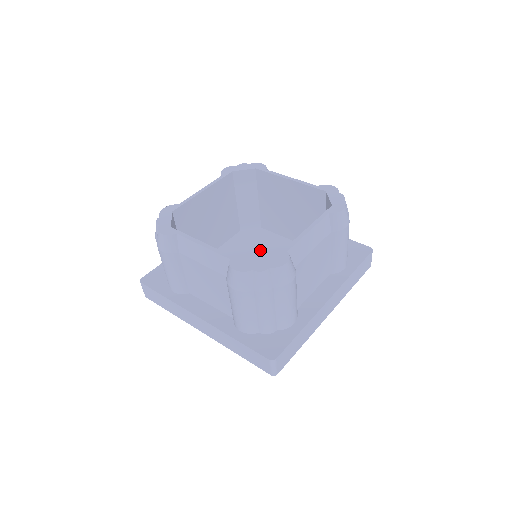
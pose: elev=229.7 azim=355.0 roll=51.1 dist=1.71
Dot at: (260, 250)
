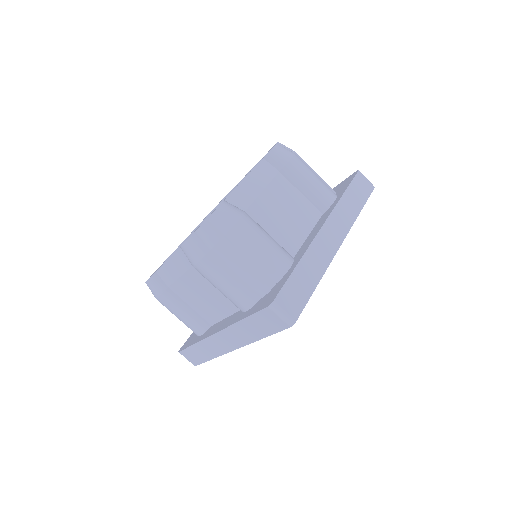
Dot at: occluded
